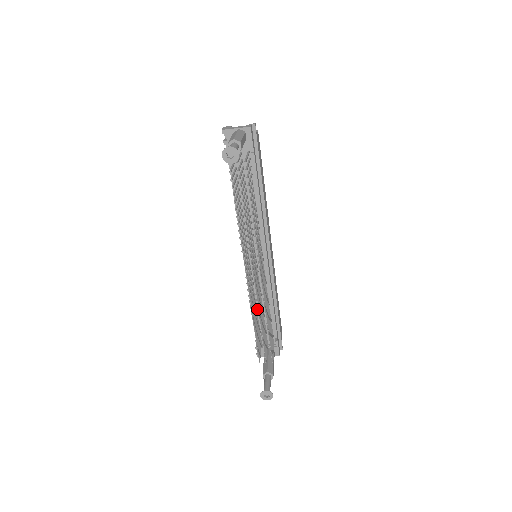
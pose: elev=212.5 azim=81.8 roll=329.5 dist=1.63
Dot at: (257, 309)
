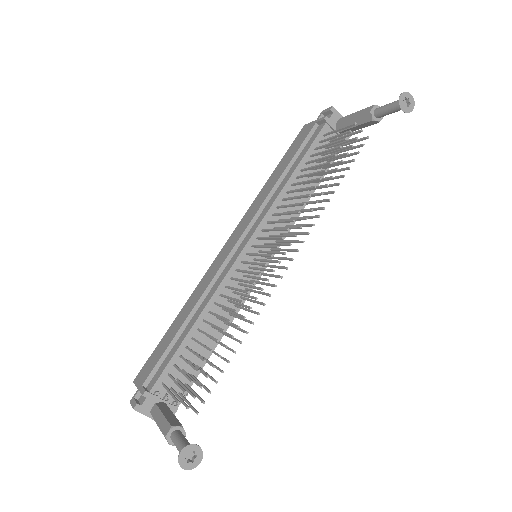
Dot at: (199, 328)
